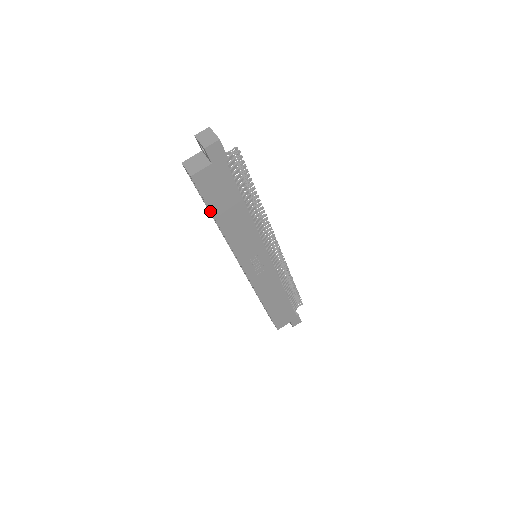
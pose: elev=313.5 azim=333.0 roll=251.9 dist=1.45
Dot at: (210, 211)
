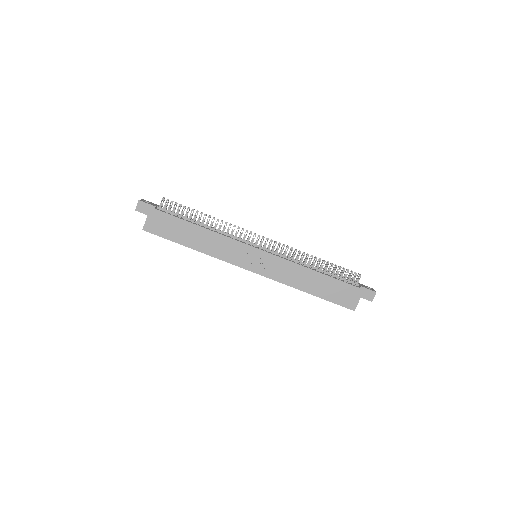
Dot at: occluded
